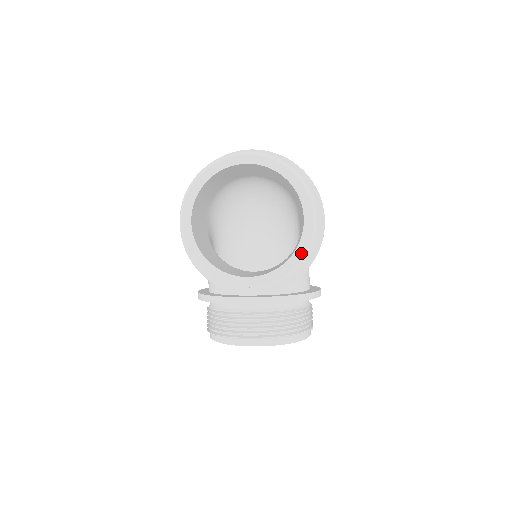
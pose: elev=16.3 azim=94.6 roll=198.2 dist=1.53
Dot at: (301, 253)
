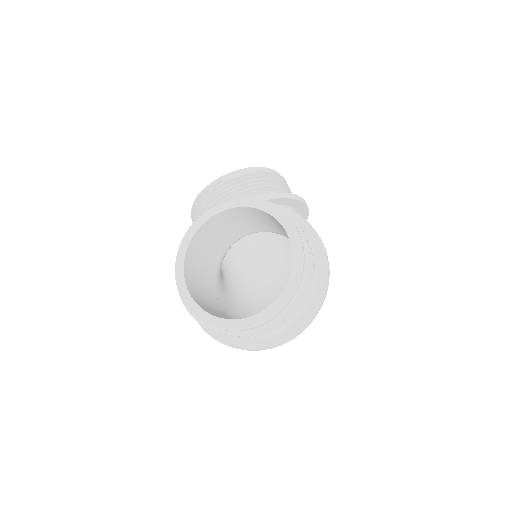
Dot at: occluded
